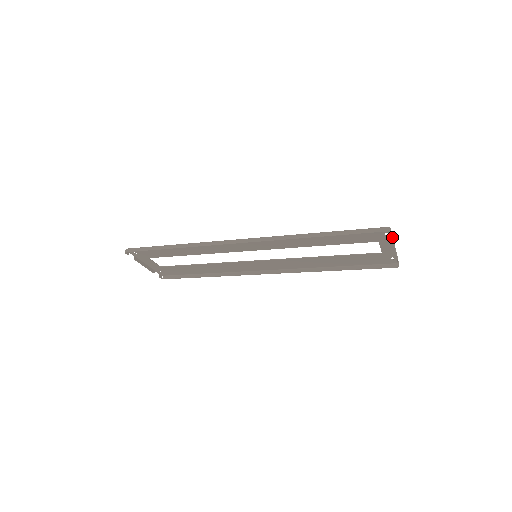
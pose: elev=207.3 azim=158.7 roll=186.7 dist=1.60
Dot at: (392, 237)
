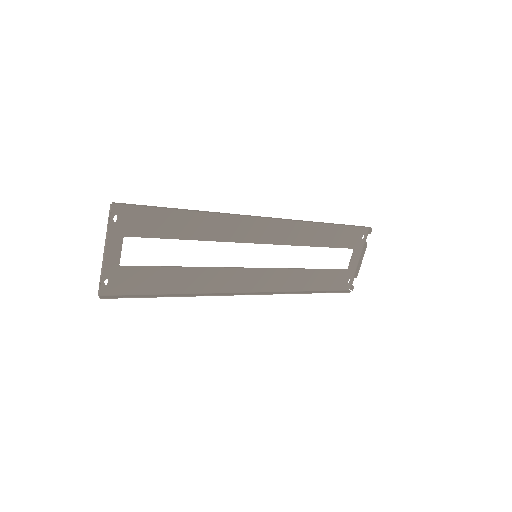
Dot at: (366, 242)
